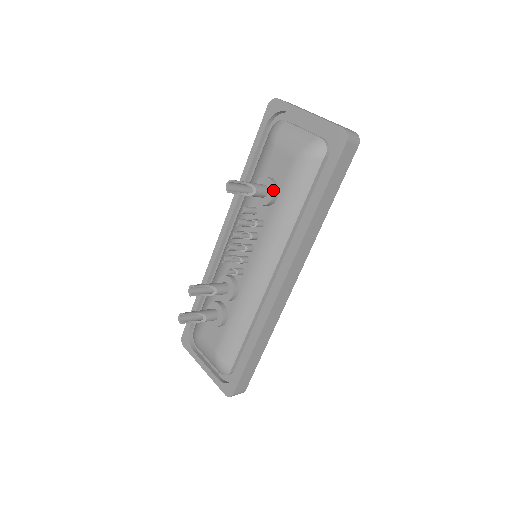
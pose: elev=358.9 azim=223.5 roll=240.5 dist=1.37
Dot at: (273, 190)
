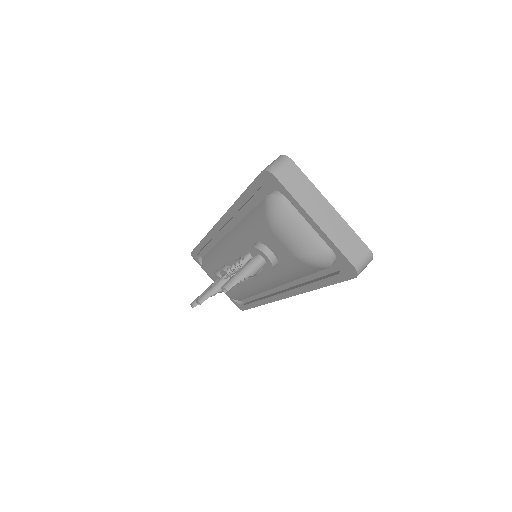
Dot at: (272, 268)
